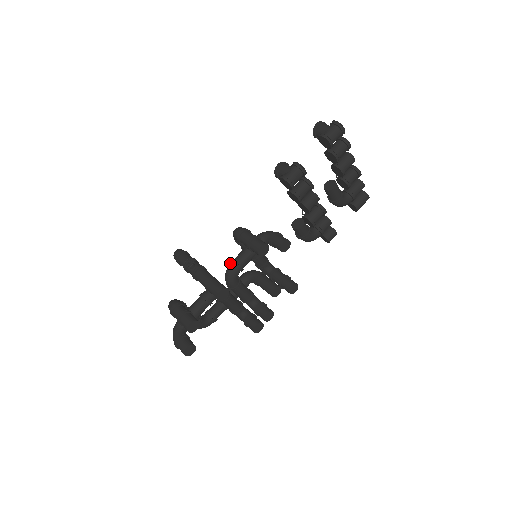
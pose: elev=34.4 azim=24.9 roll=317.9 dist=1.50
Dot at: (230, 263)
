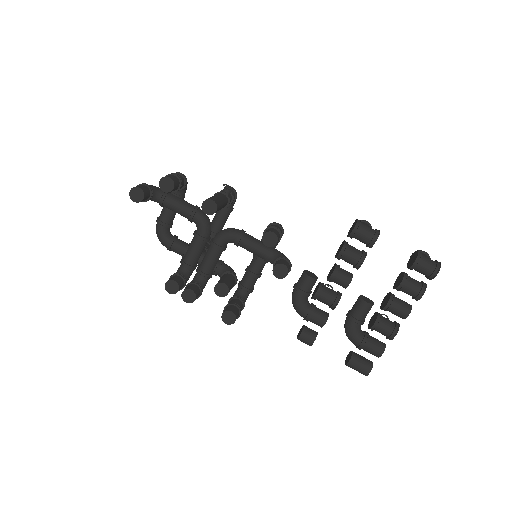
Dot at: (240, 230)
